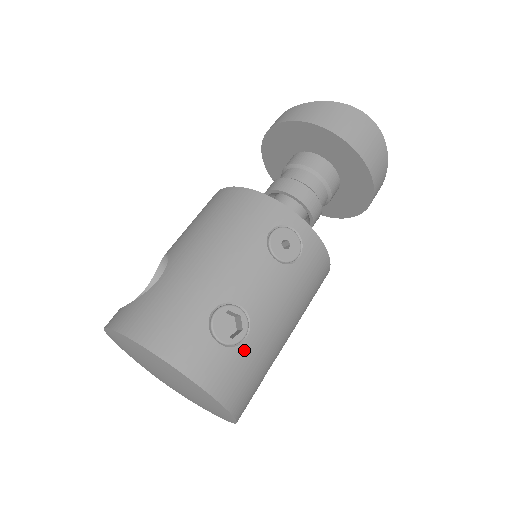
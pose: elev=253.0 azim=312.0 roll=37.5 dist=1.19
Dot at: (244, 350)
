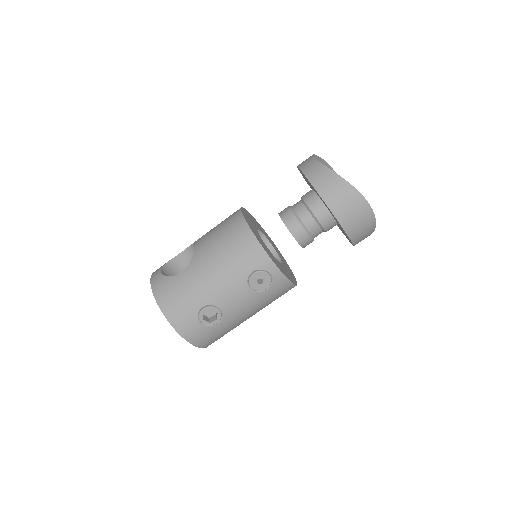
Dot at: (215, 328)
